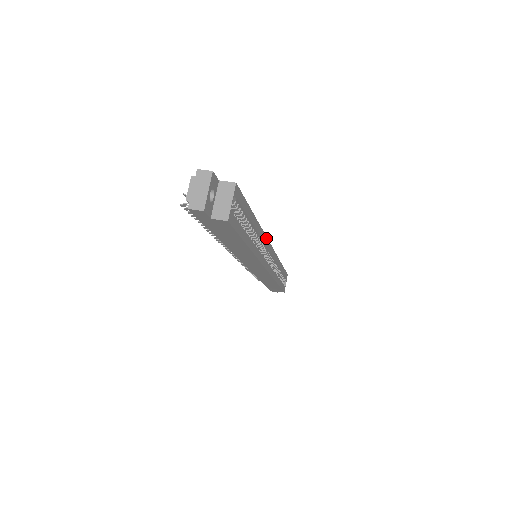
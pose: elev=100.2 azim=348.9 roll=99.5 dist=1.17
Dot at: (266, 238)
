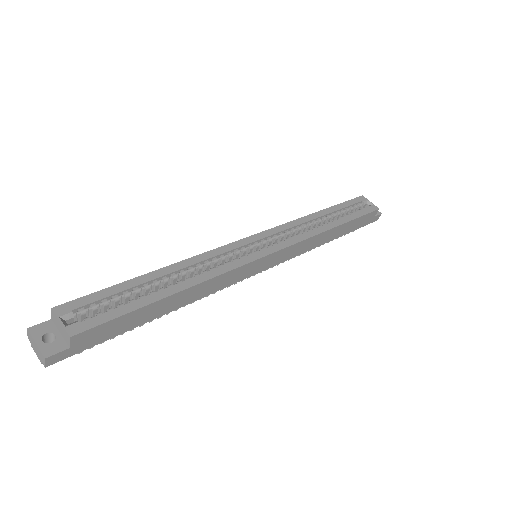
Dot at: (220, 248)
